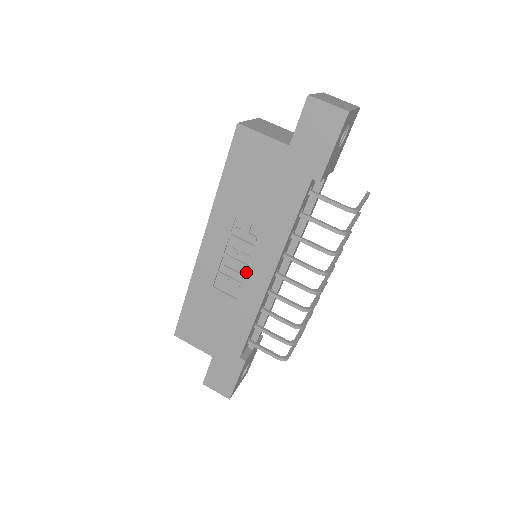
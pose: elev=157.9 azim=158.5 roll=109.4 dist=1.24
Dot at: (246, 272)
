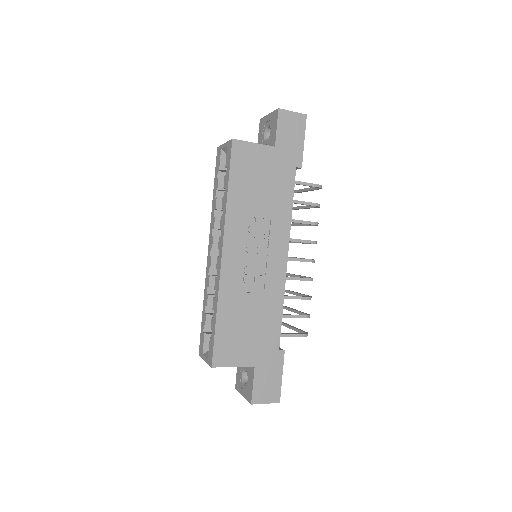
Dot at: (265, 264)
